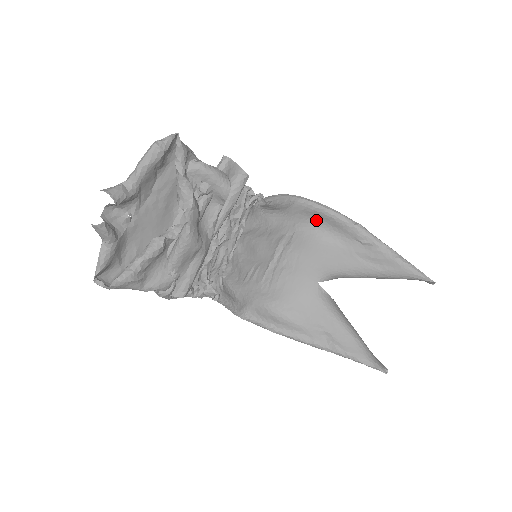
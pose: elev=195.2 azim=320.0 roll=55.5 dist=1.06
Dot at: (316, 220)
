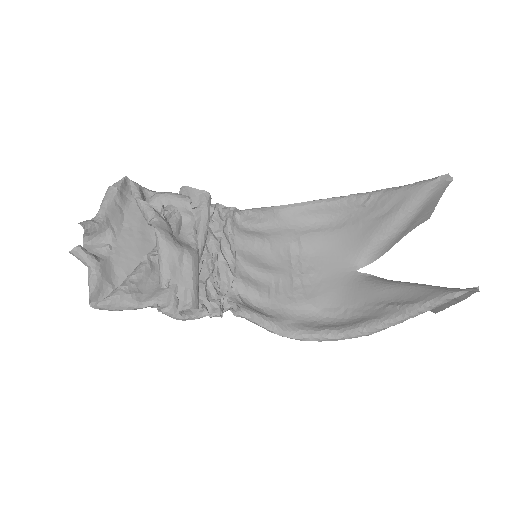
Dot at: (314, 219)
